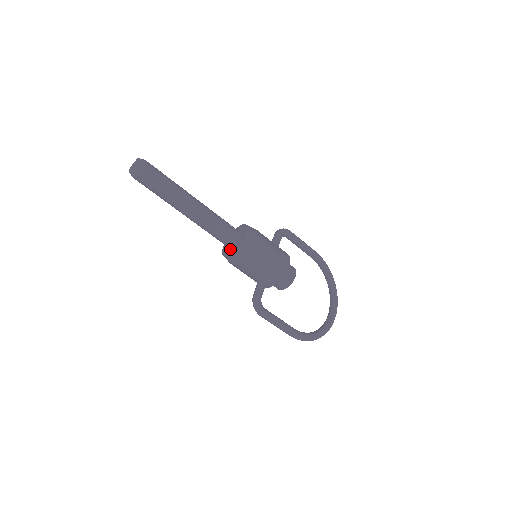
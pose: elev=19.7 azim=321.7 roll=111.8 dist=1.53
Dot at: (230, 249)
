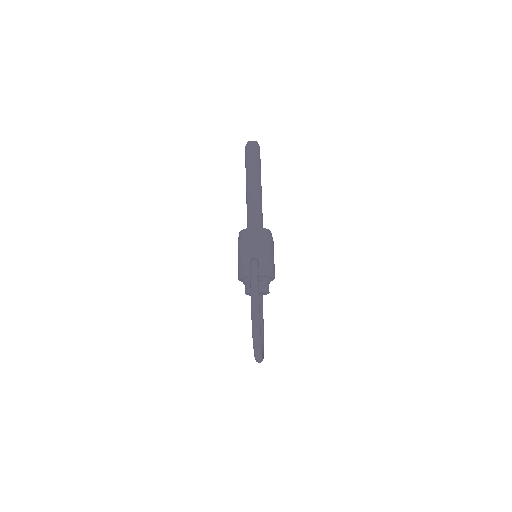
Dot at: occluded
